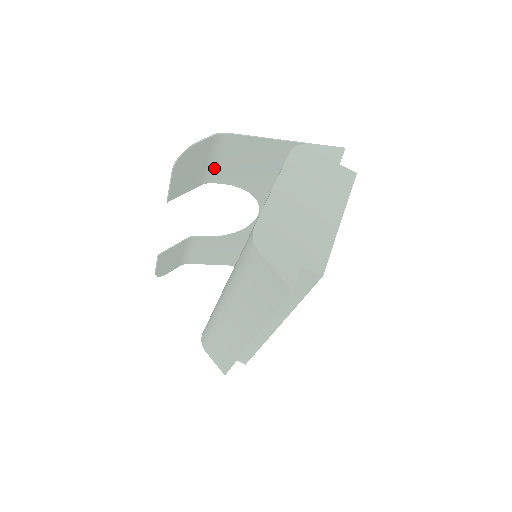
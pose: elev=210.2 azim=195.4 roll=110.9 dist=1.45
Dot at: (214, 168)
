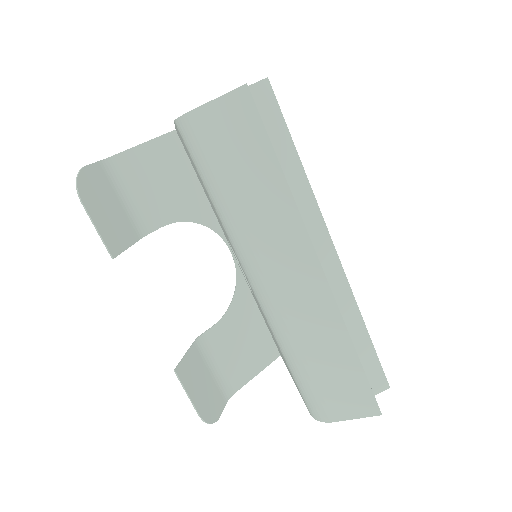
Dot at: (135, 210)
